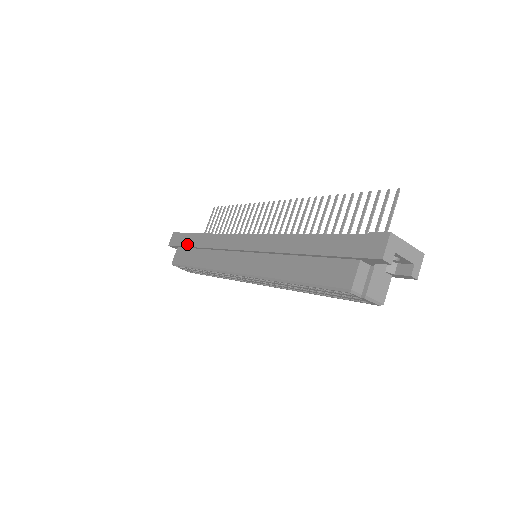
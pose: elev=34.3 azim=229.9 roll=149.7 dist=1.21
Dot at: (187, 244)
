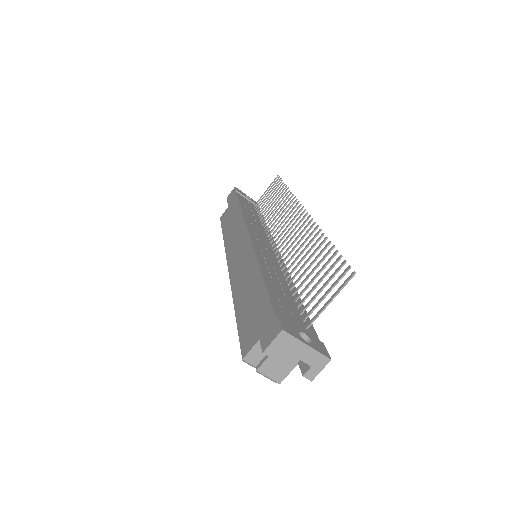
Dot at: (230, 208)
